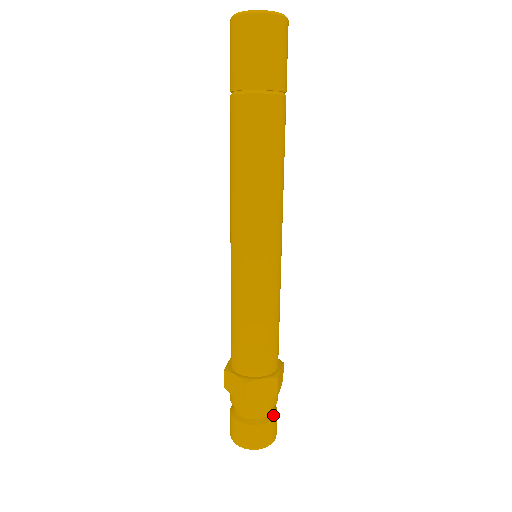
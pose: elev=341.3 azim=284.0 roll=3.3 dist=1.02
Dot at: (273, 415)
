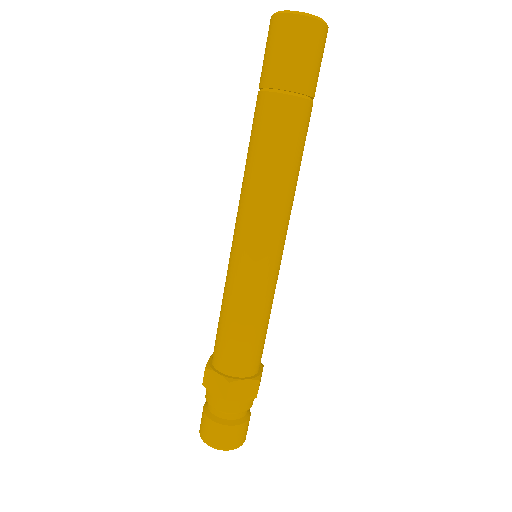
Dot at: (247, 417)
